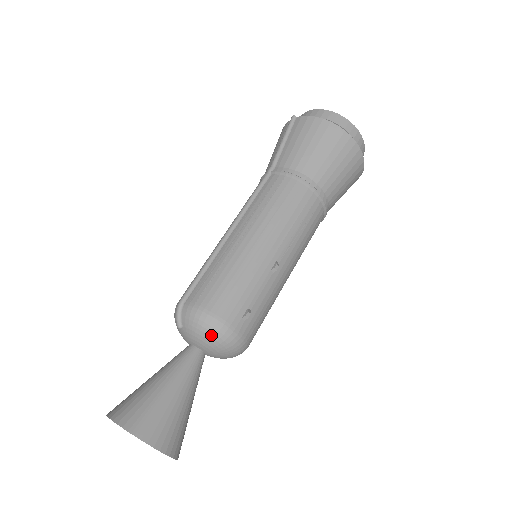
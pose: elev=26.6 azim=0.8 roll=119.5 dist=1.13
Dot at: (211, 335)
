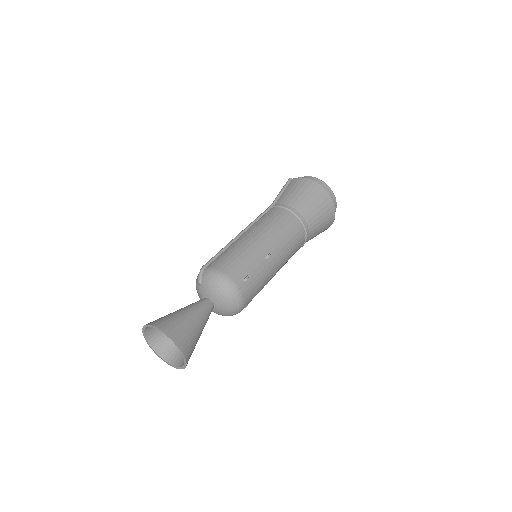
Dot at: (221, 286)
